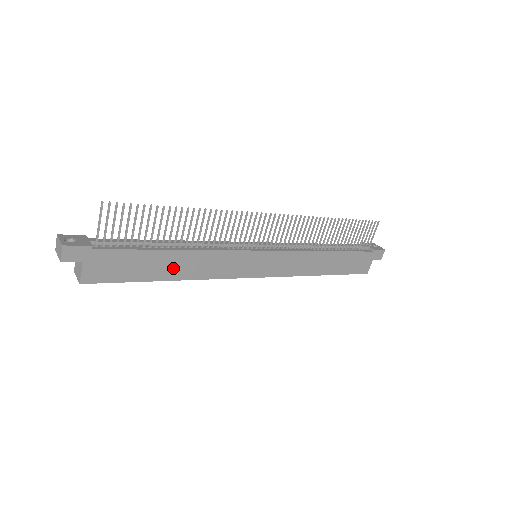
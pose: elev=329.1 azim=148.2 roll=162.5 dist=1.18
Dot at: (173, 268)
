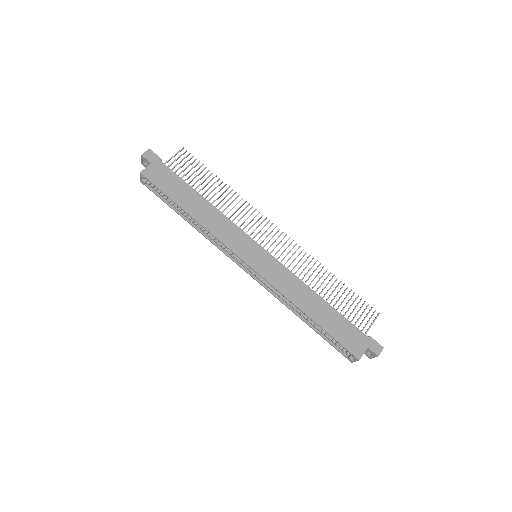
Dot at: (195, 207)
